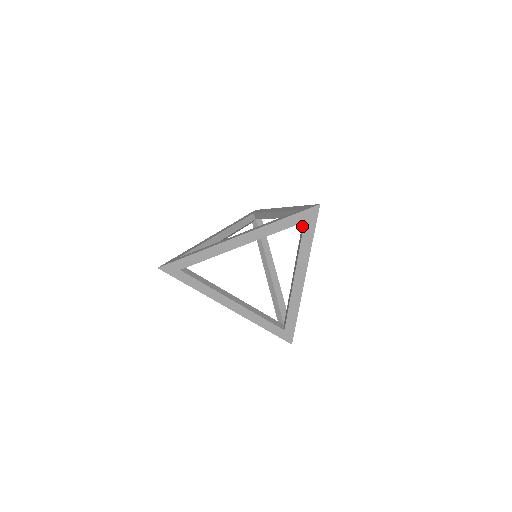
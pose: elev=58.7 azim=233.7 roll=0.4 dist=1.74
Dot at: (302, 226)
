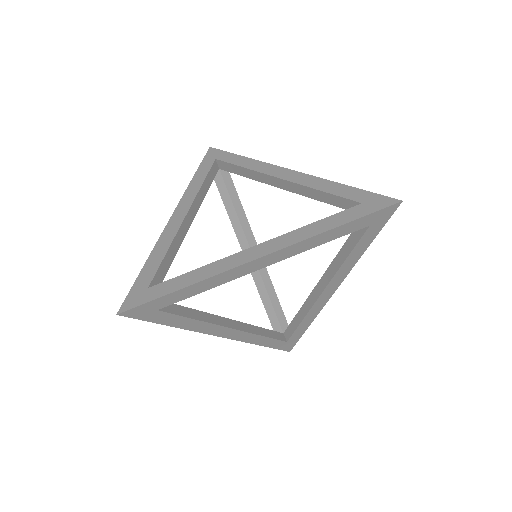
Dot at: (224, 168)
